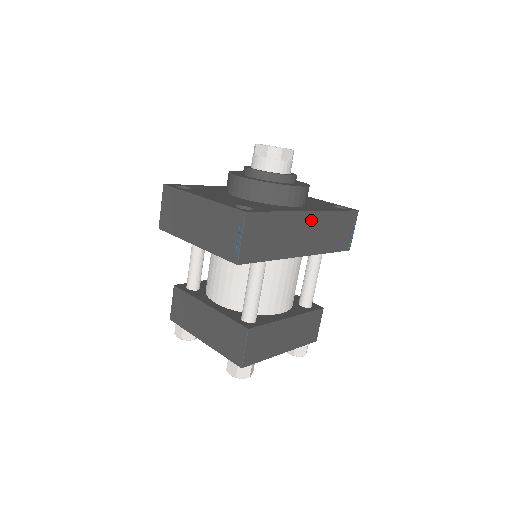
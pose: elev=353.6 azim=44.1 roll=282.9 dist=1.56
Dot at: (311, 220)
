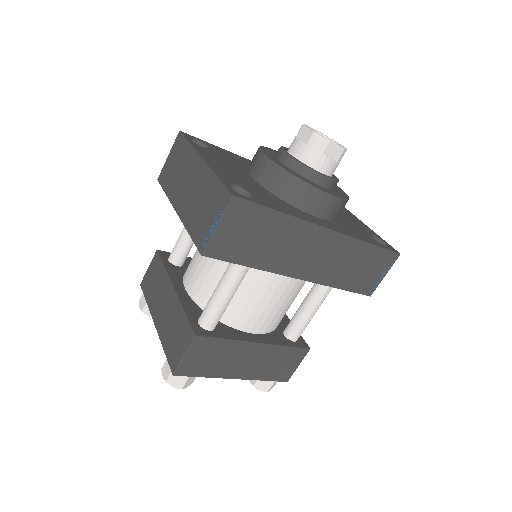
Dot at: (327, 240)
